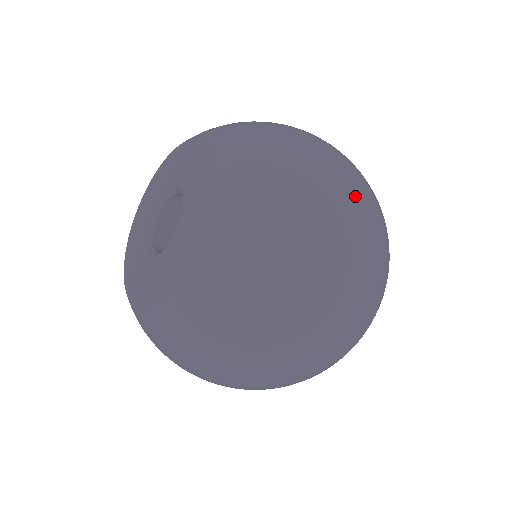
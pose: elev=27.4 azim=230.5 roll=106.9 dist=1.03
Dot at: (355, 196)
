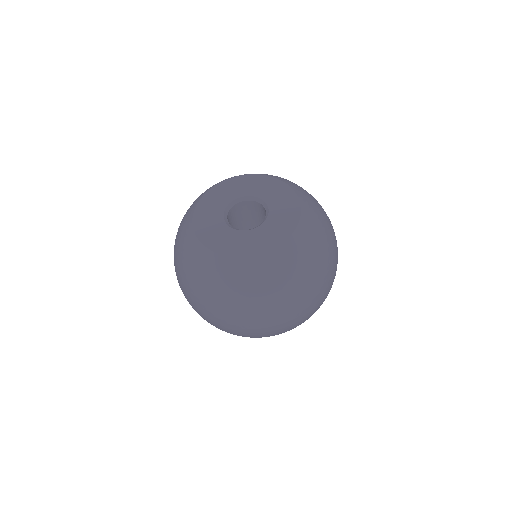
Dot at: occluded
